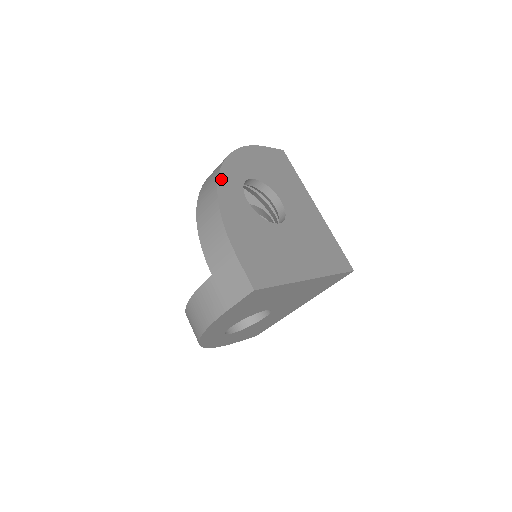
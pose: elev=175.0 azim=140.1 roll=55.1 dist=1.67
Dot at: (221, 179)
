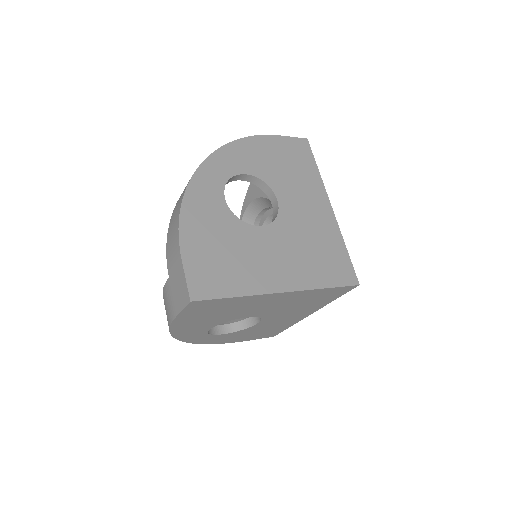
Dot at: (197, 175)
